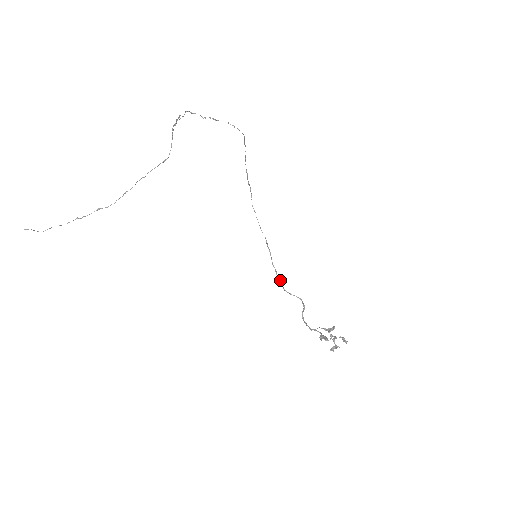
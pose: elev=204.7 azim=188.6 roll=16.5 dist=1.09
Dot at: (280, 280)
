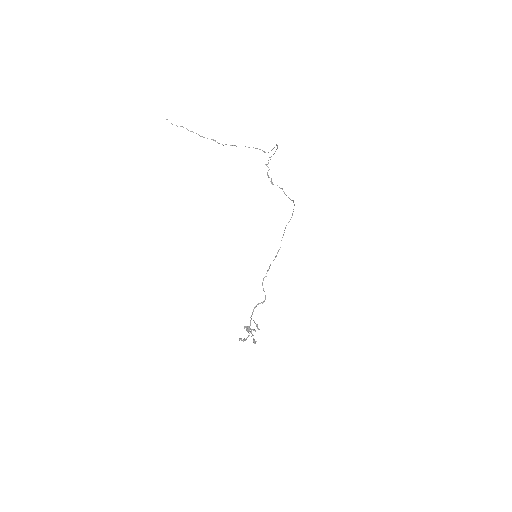
Dot at: (265, 276)
